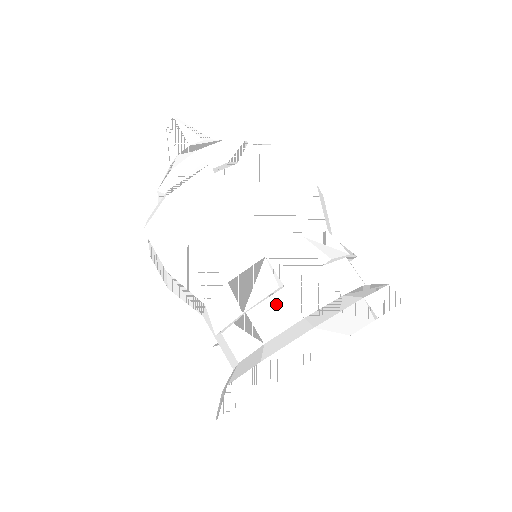
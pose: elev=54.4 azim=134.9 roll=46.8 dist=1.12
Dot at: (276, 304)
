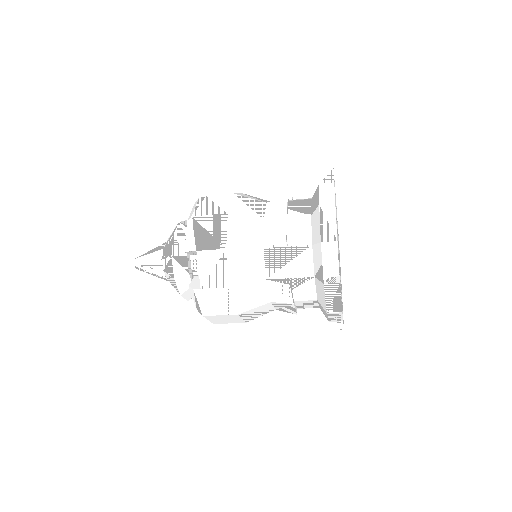
Dot at: (298, 286)
